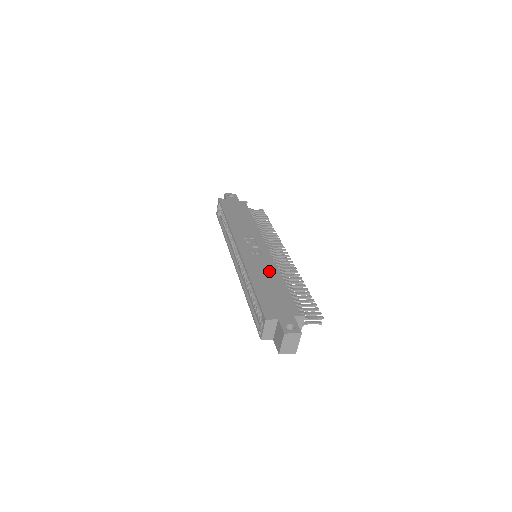
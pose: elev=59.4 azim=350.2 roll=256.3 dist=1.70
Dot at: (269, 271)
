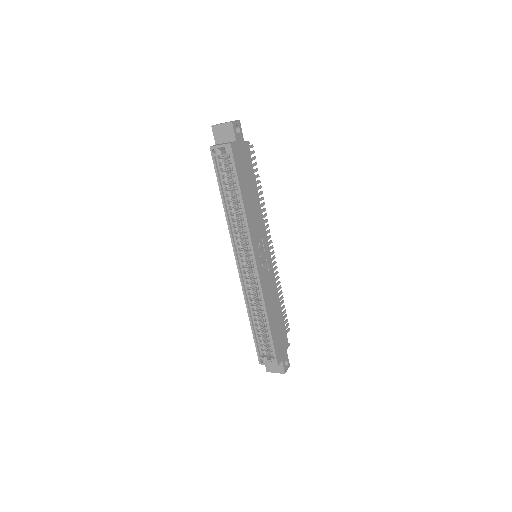
Dot at: (274, 296)
